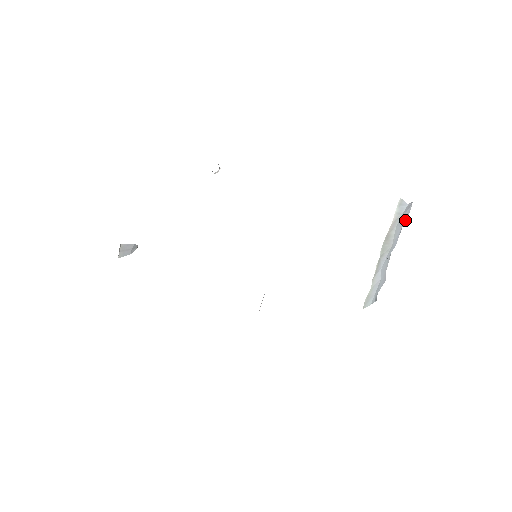
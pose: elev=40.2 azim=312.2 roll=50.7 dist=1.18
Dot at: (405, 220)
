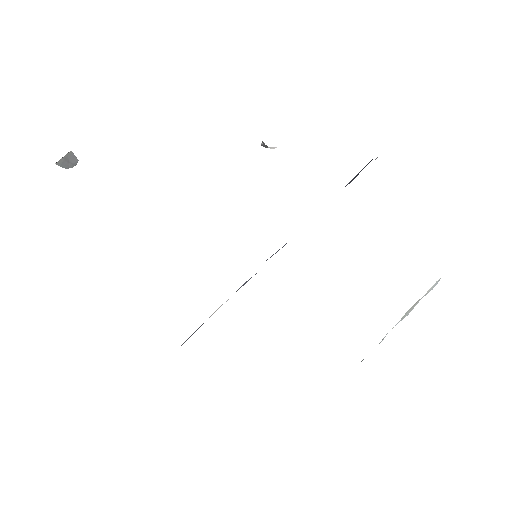
Dot at: occluded
